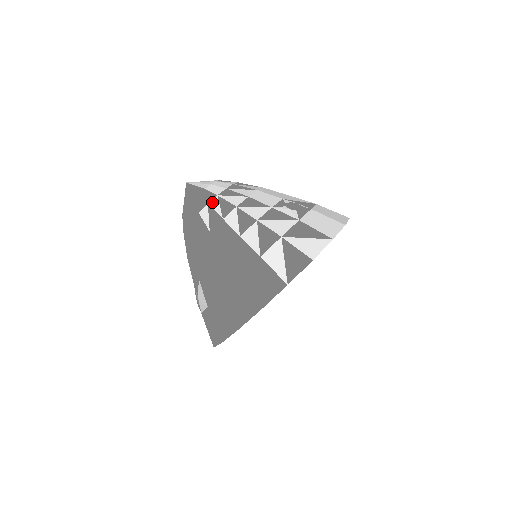
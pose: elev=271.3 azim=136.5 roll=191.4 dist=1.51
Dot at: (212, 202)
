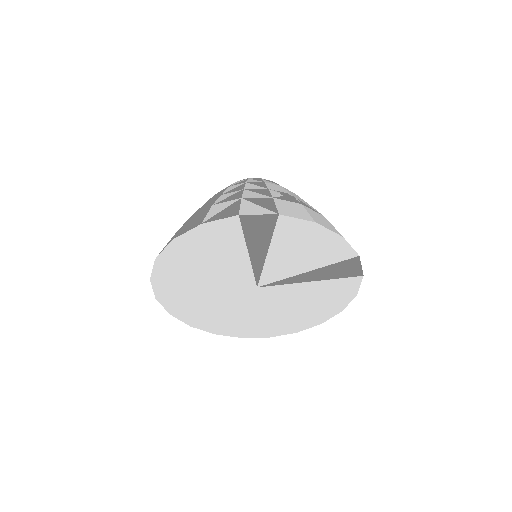
Dot at: (239, 181)
